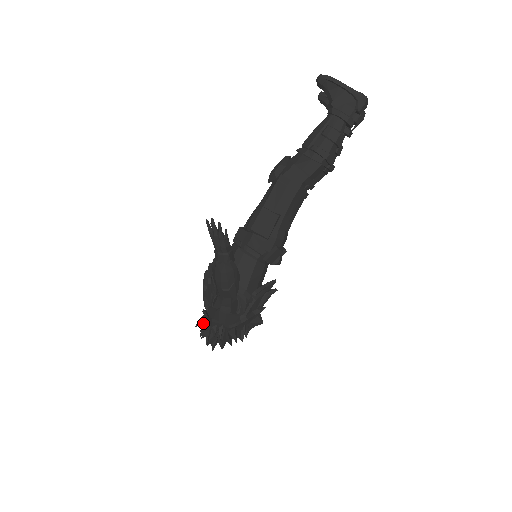
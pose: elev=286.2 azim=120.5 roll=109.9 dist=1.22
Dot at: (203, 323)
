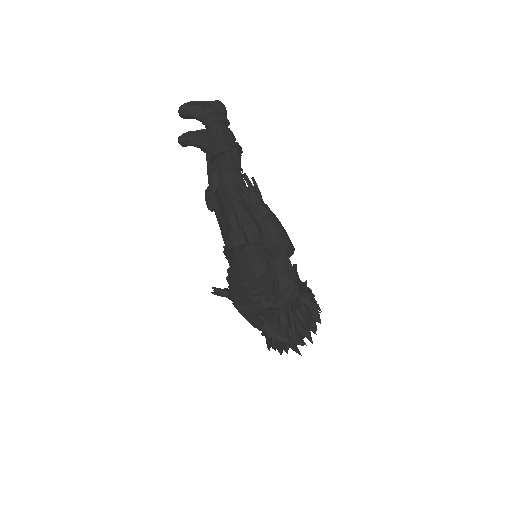
Dot at: (284, 322)
